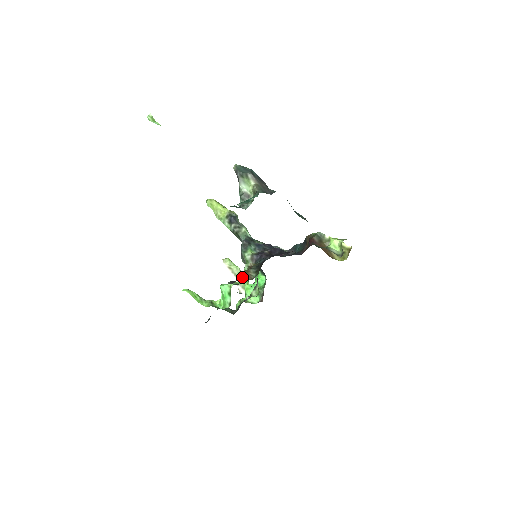
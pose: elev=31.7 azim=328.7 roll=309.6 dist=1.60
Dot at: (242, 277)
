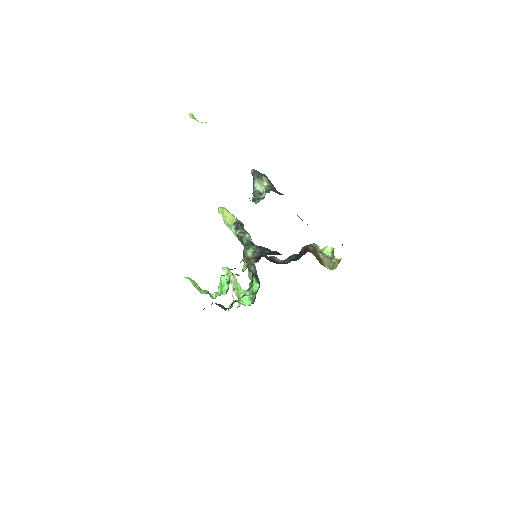
Dot at: (237, 285)
